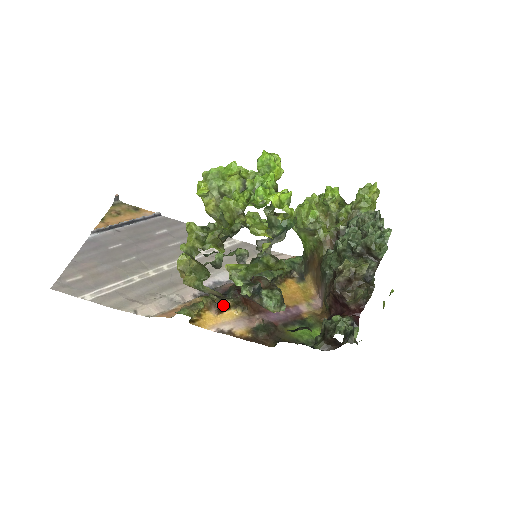
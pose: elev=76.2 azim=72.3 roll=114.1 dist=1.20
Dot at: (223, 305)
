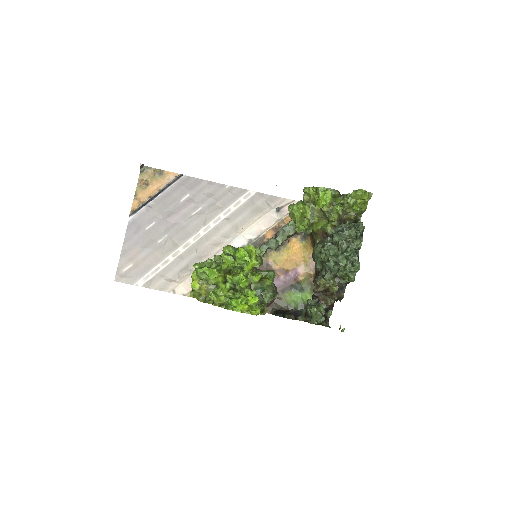
Dot at: occluded
